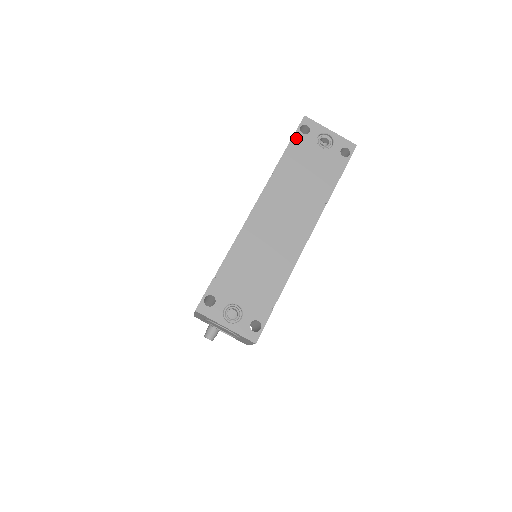
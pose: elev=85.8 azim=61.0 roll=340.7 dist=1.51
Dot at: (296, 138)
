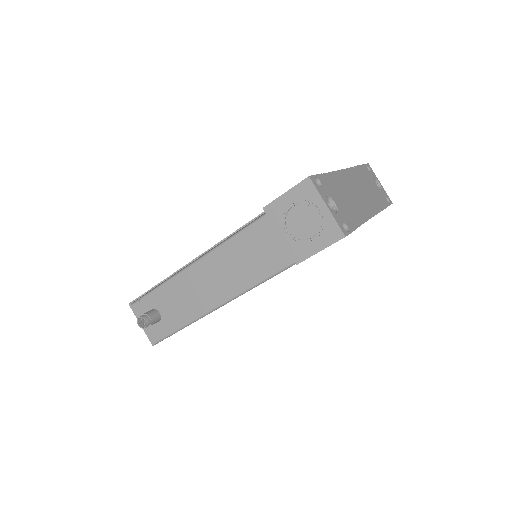
Dot at: (365, 167)
